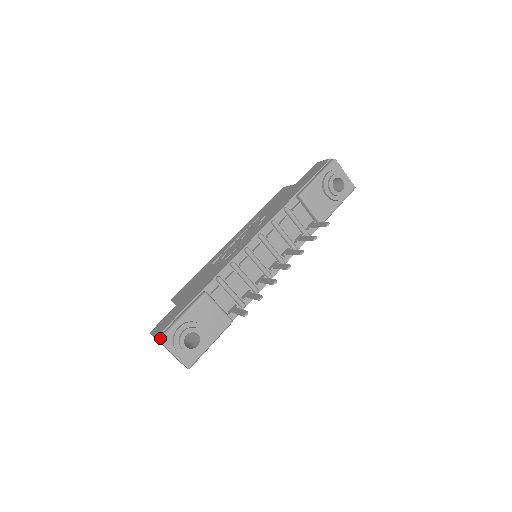
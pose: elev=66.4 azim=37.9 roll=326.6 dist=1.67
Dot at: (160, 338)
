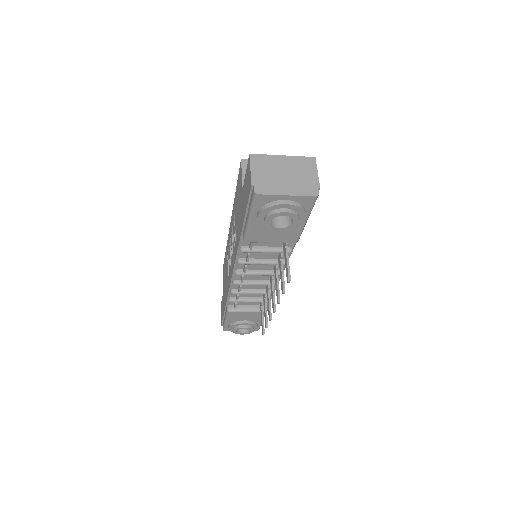
Dot at: (223, 330)
